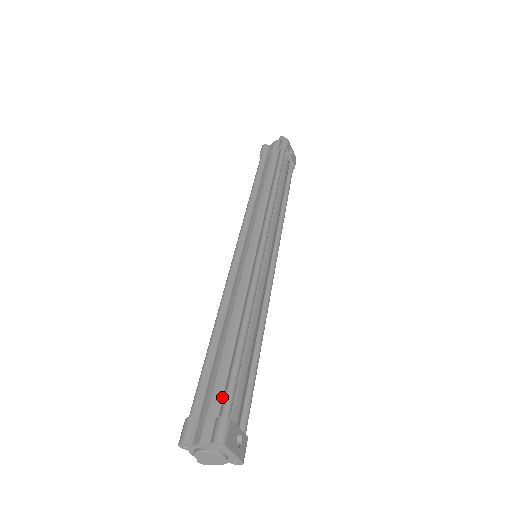
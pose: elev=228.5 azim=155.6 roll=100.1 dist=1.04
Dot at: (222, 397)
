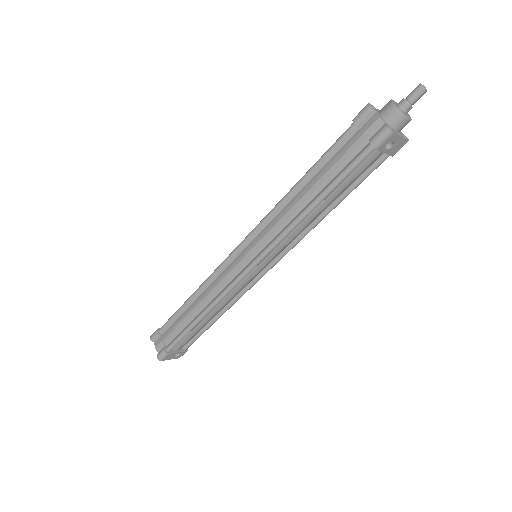
Dot at: (173, 339)
